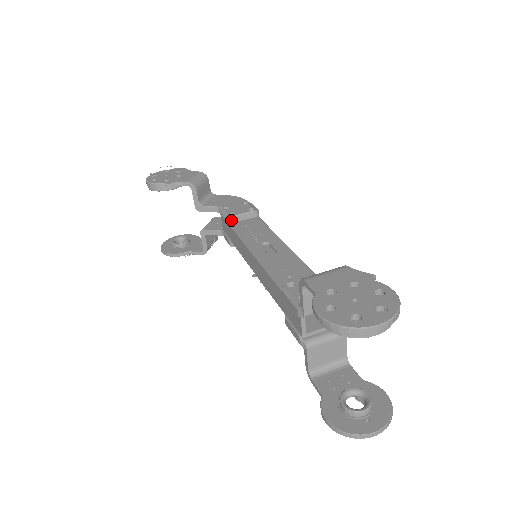
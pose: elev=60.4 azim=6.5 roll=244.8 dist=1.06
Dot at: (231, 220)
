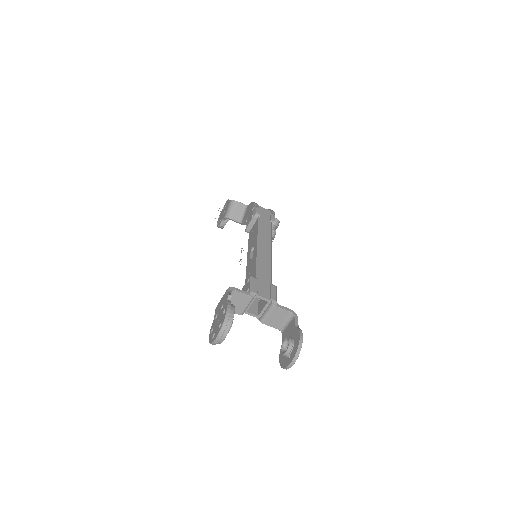
Dot at: (248, 231)
